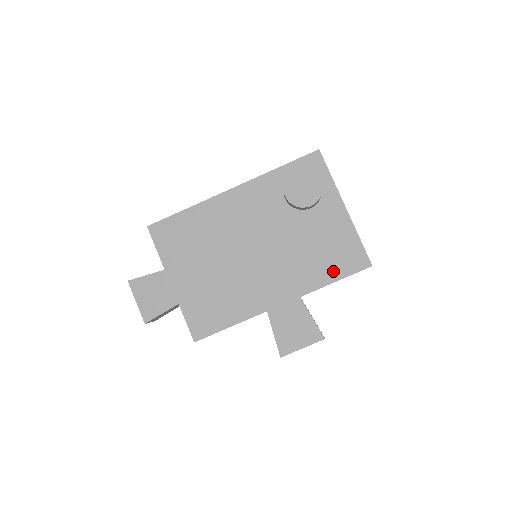
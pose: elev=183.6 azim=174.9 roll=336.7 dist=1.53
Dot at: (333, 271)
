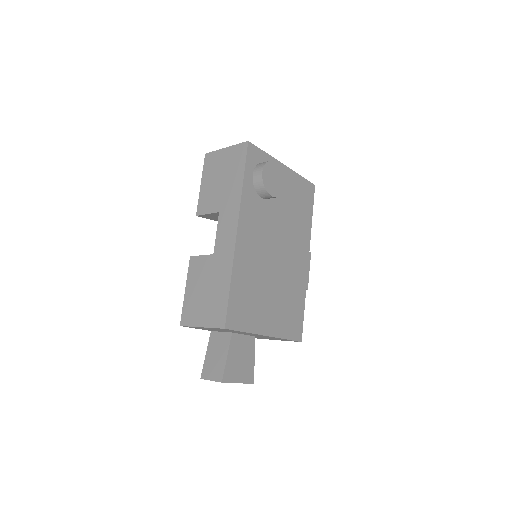
Dot at: (308, 211)
